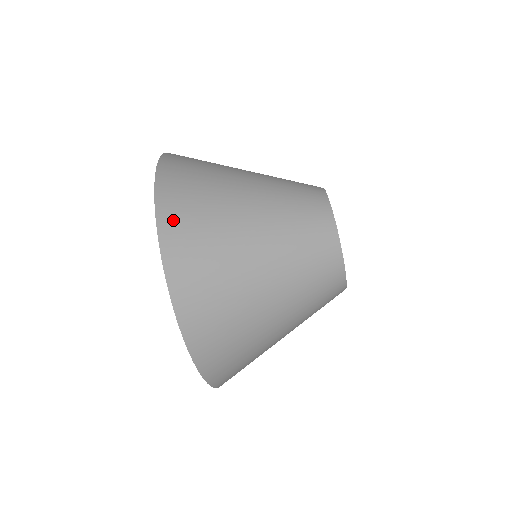
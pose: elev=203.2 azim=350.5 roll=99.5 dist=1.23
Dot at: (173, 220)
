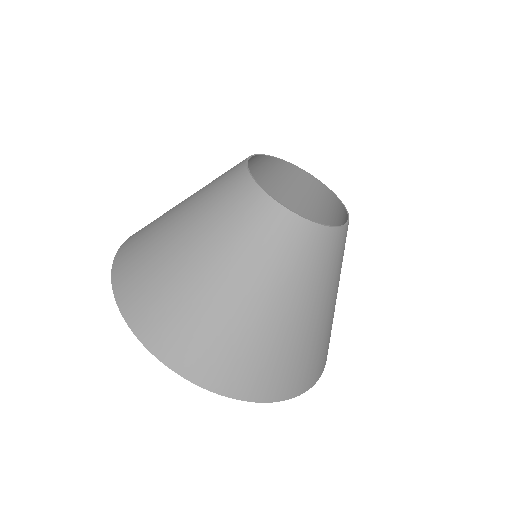
Dot at: (134, 307)
